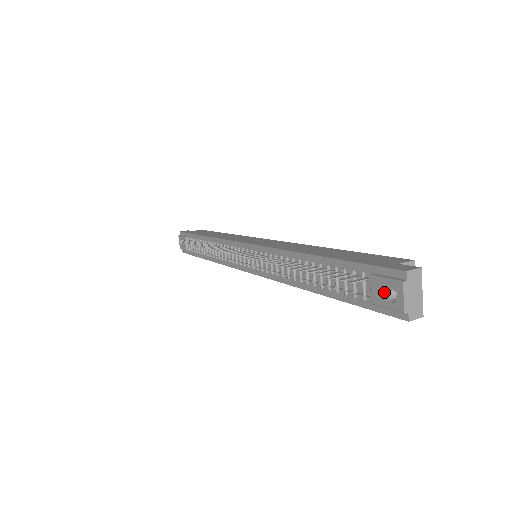
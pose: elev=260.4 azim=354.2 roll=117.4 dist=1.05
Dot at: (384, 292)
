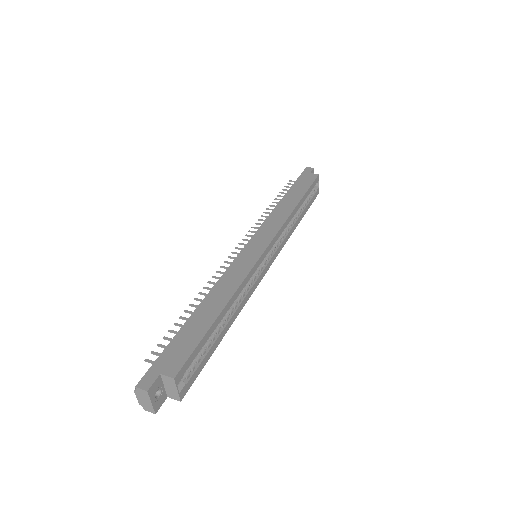
Dot at: occluded
